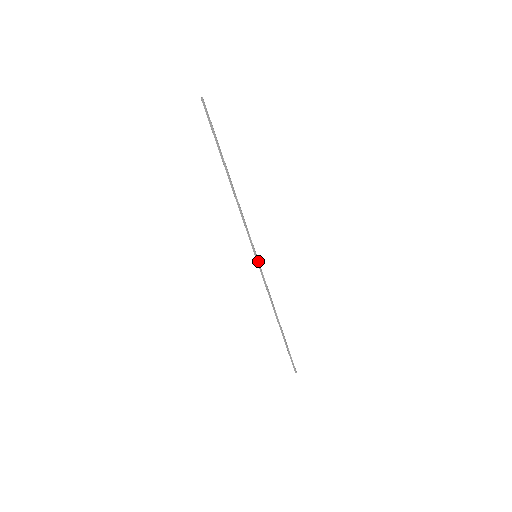
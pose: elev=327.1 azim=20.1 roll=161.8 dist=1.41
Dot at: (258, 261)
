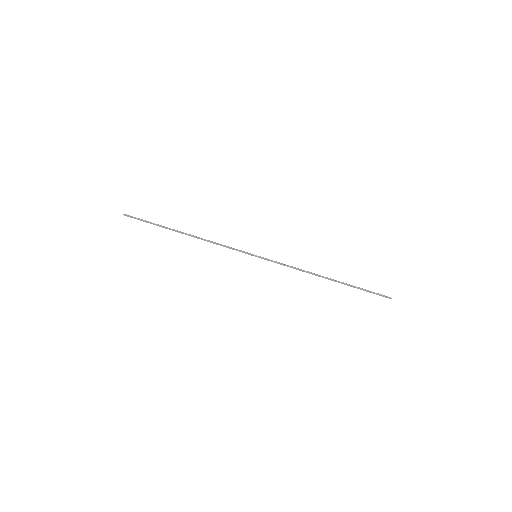
Dot at: (261, 257)
